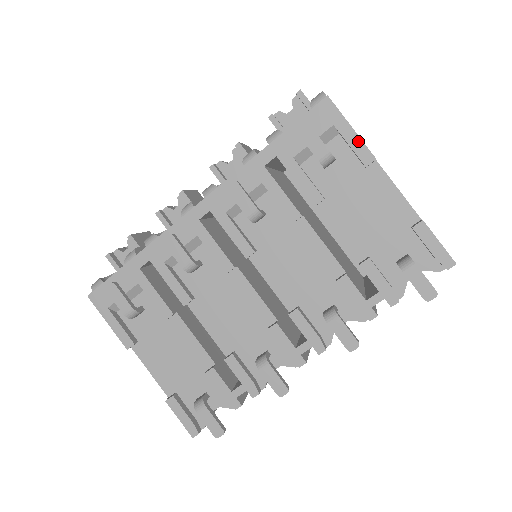
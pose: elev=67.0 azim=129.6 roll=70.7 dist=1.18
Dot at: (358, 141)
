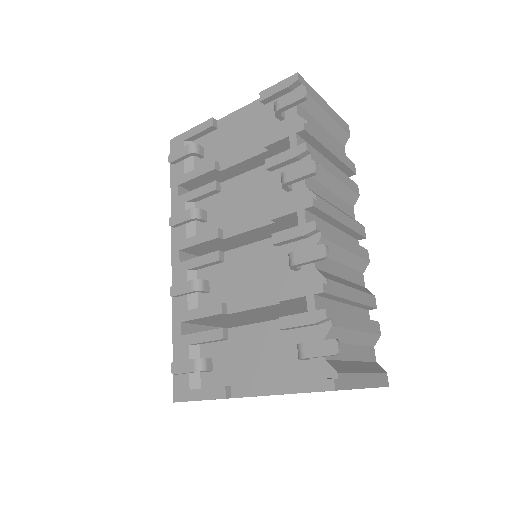
Dot at: (198, 127)
